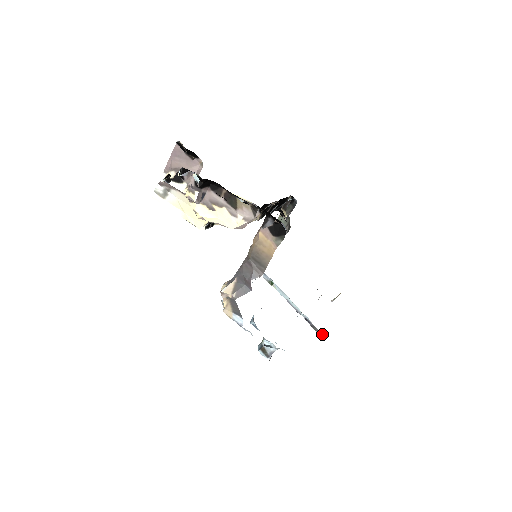
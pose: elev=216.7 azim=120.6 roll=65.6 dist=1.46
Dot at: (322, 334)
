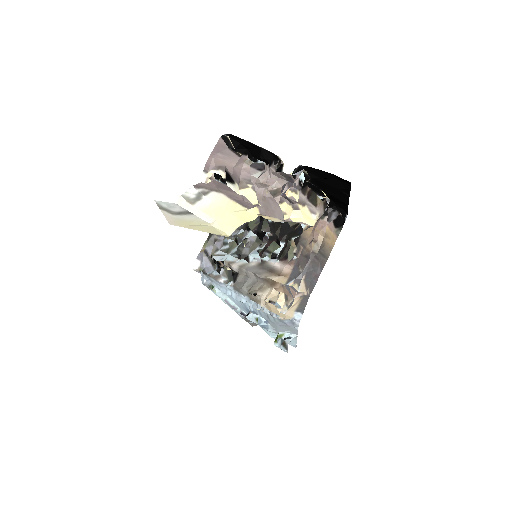
Dot at: occluded
